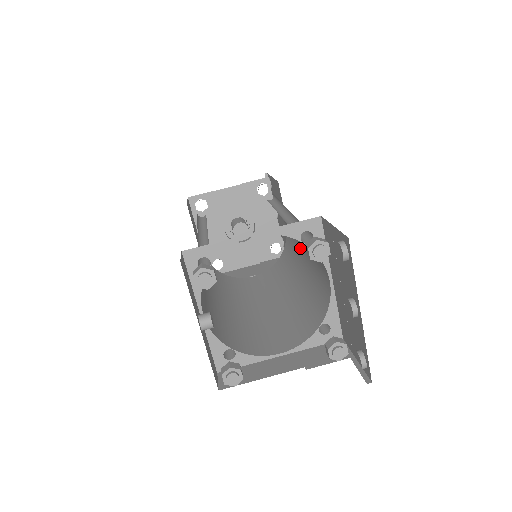
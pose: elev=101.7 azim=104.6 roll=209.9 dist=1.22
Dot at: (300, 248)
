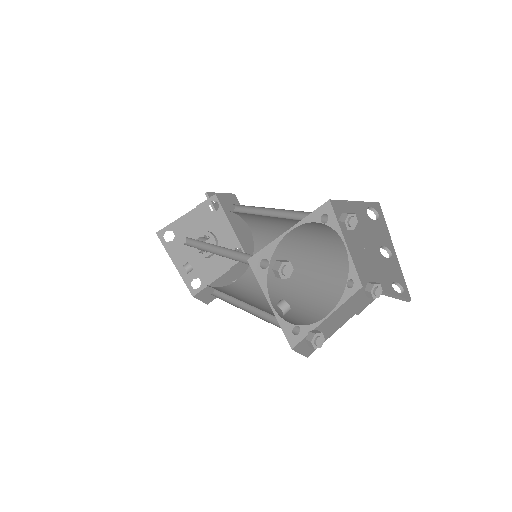
Dot at: (284, 238)
